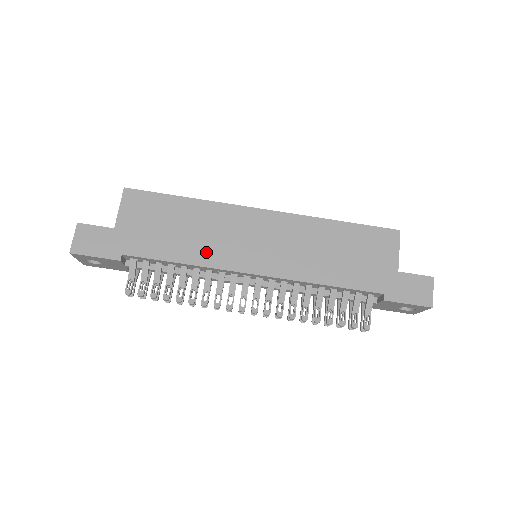
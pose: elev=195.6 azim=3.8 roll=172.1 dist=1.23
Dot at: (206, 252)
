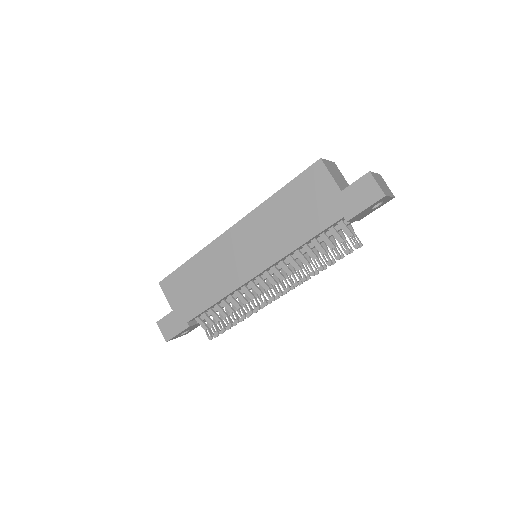
Dot at: (223, 284)
